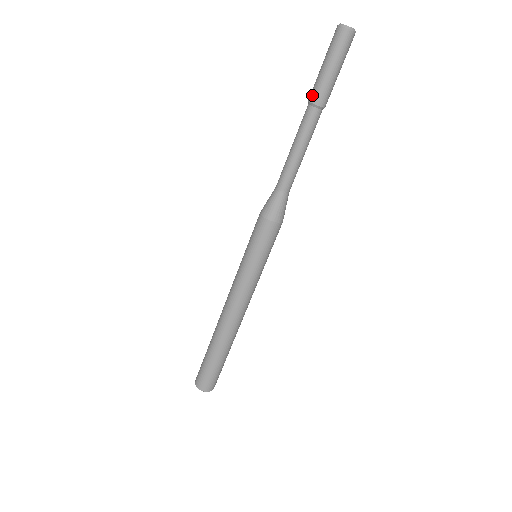
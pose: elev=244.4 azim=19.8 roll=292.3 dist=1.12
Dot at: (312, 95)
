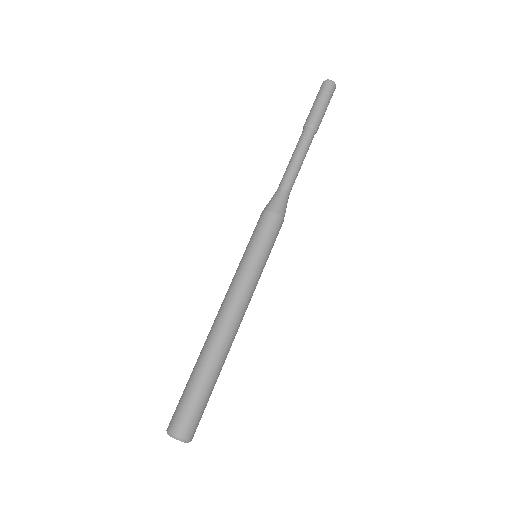
Dot at: occluded
